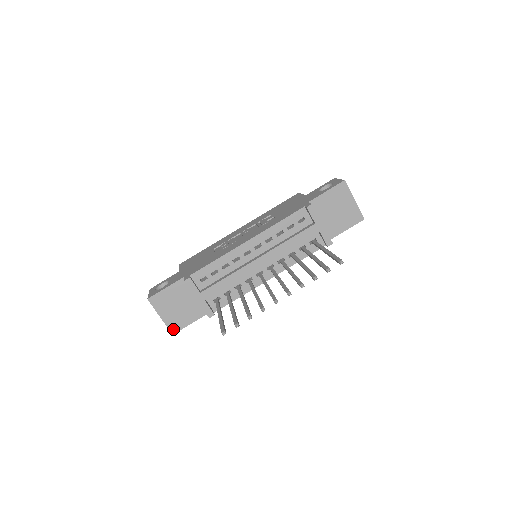
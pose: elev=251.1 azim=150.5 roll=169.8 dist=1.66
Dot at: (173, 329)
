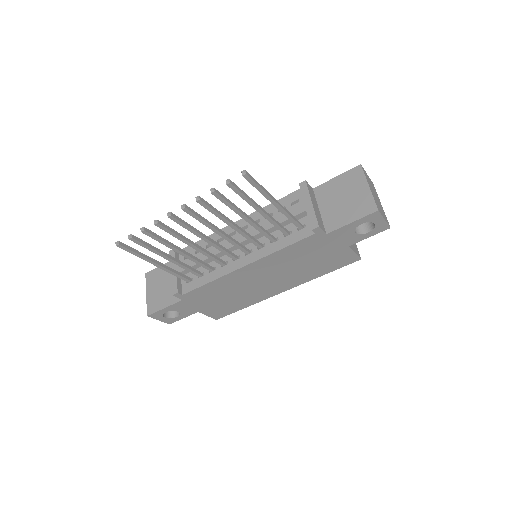
Dot at: (150, 310)
